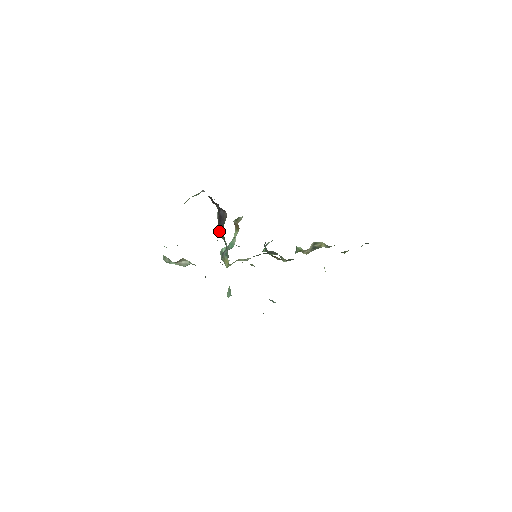
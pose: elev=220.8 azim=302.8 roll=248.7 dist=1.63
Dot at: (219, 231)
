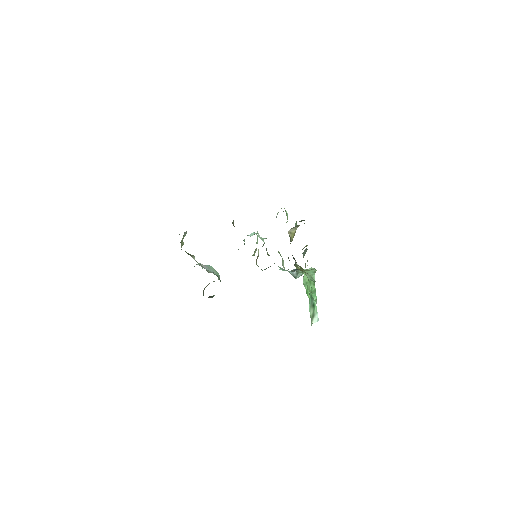
Dot at: occluded
